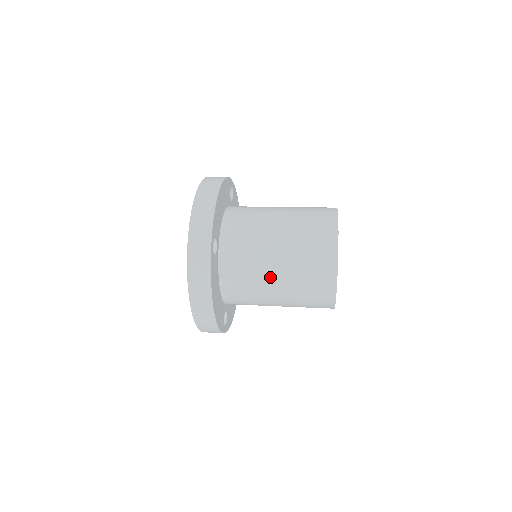
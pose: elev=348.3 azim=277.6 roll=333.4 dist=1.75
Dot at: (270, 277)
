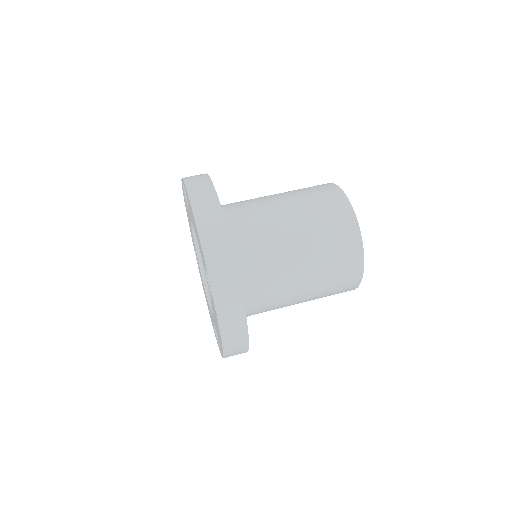
Dot at: (295, 287)
